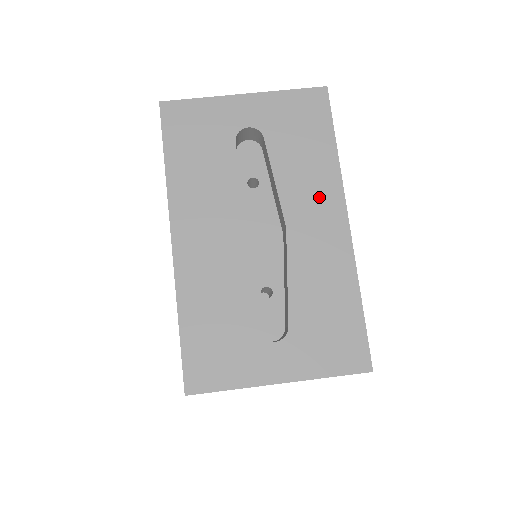
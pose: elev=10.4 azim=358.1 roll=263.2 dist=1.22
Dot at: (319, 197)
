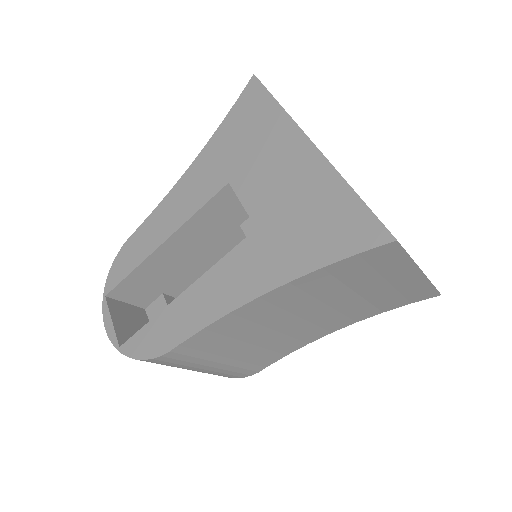
Dot at: occluded
